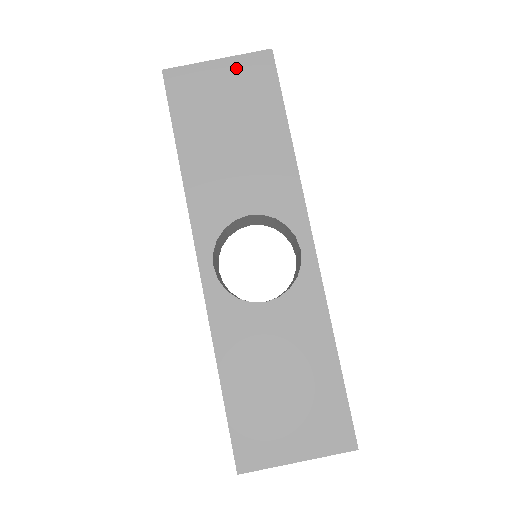
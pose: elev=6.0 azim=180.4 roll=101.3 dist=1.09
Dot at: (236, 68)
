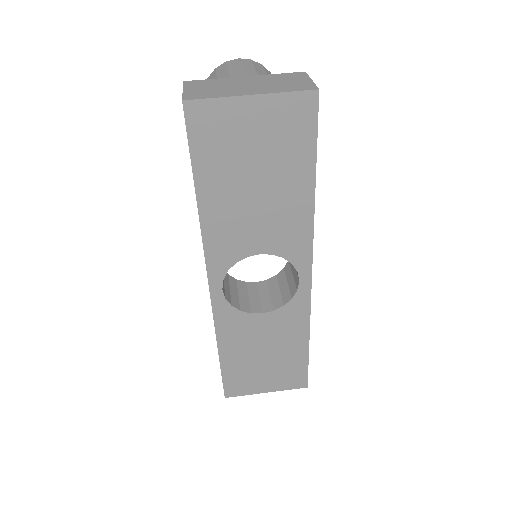
Dot at: (272, 109)
